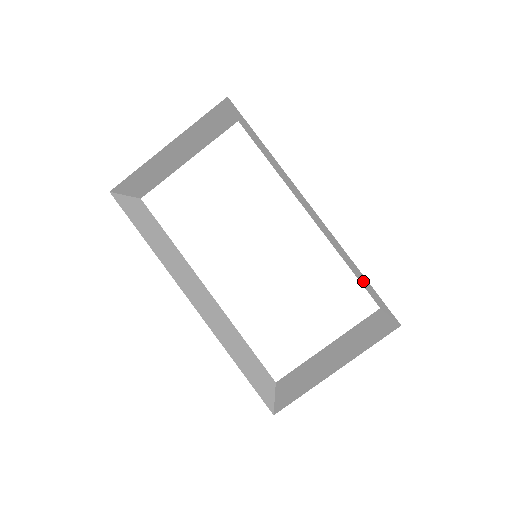
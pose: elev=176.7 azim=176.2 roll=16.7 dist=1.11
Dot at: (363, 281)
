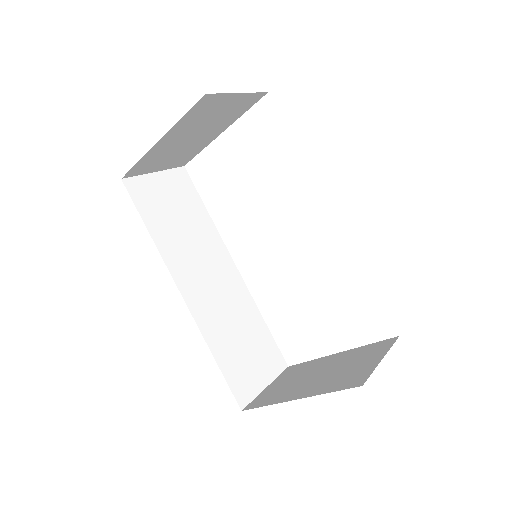
Dot at: occluded
